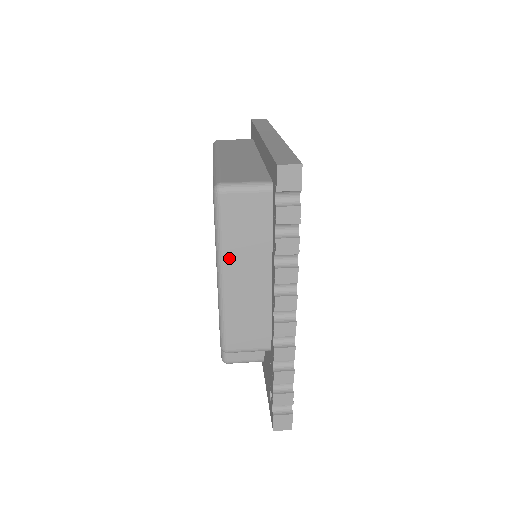
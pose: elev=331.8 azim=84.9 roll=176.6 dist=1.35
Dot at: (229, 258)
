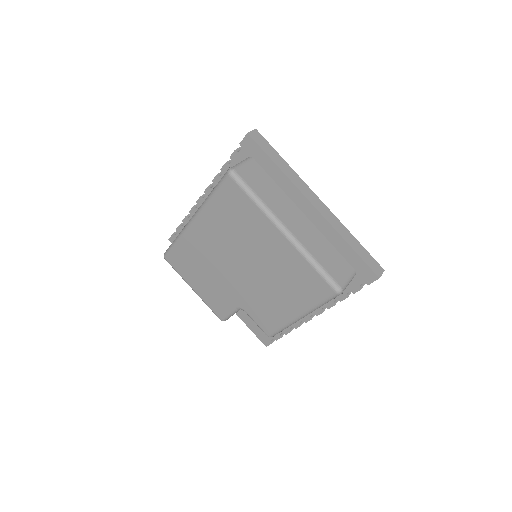
Dot at: occluded
